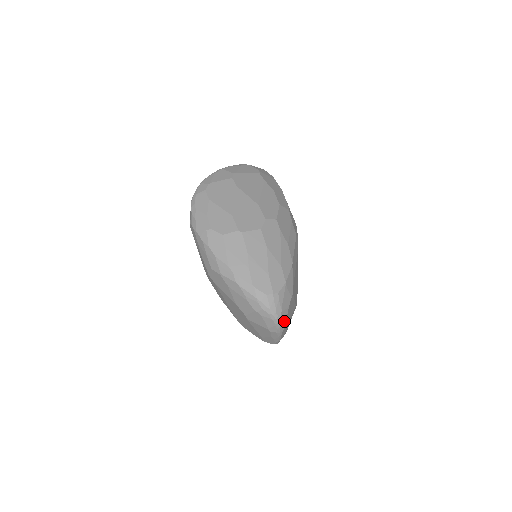
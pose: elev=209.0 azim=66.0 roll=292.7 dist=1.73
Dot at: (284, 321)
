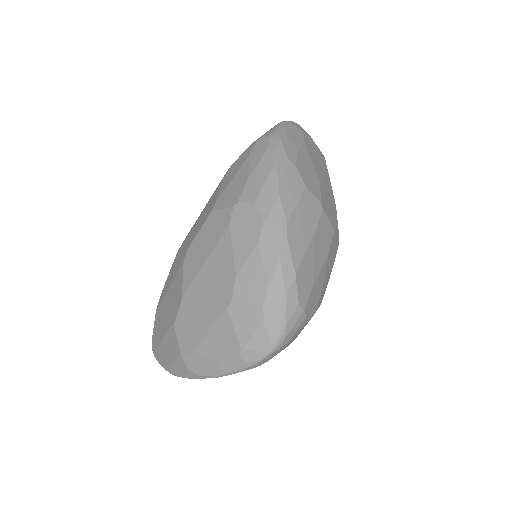
Dot at: (270, 358)
